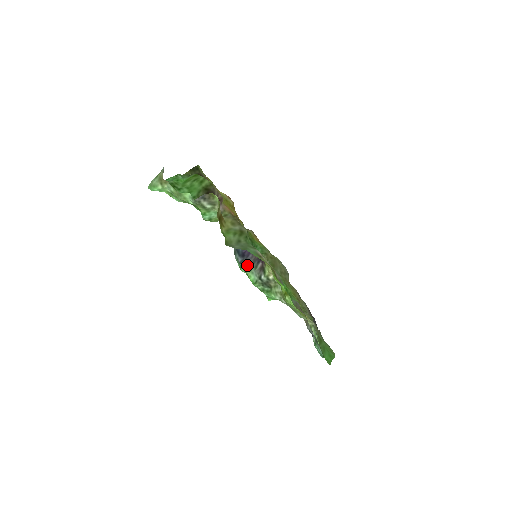
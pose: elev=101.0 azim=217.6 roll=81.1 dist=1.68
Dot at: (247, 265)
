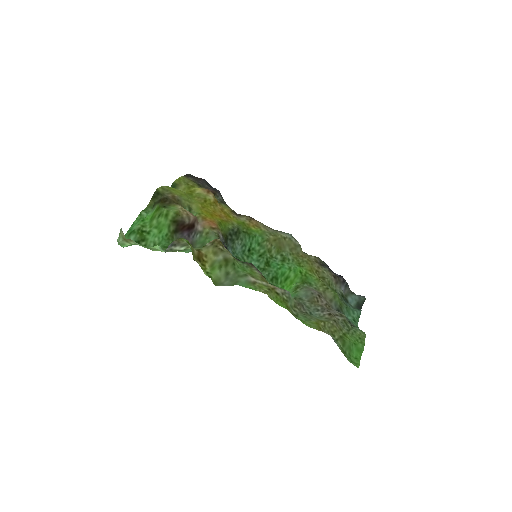
Dot at: occluded
